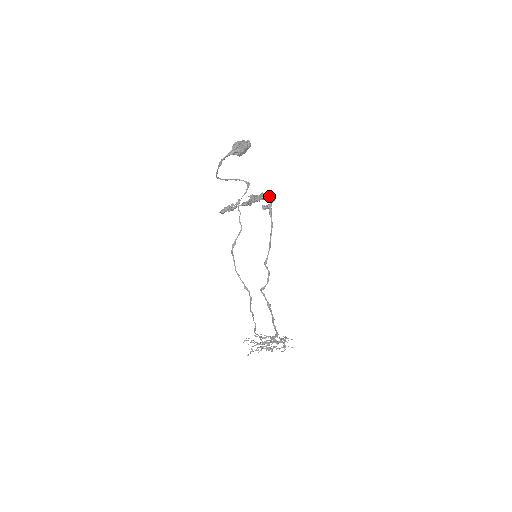
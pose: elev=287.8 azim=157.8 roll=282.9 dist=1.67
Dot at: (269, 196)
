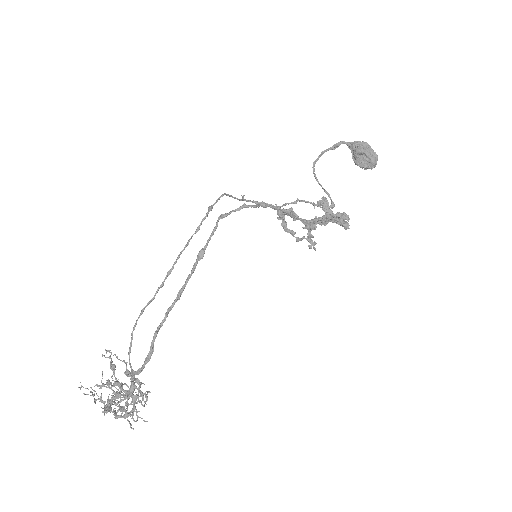
Dot at: occluded
